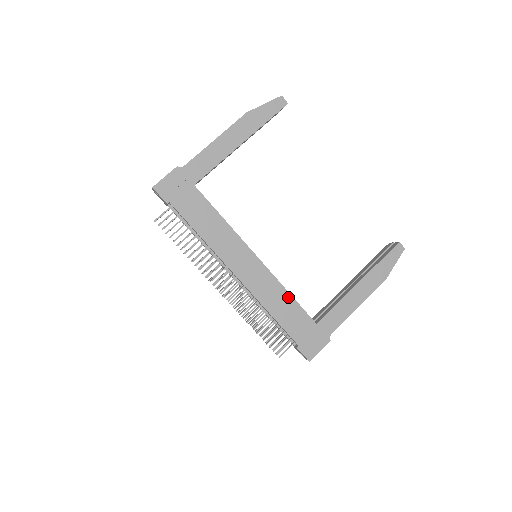
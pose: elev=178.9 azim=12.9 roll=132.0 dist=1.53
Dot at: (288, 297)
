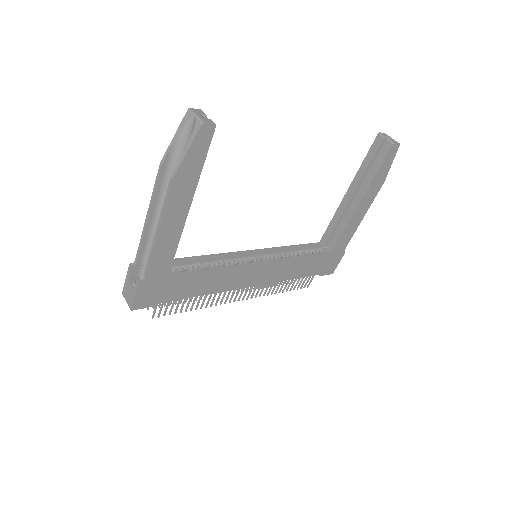
Dot at: (301, 261)
